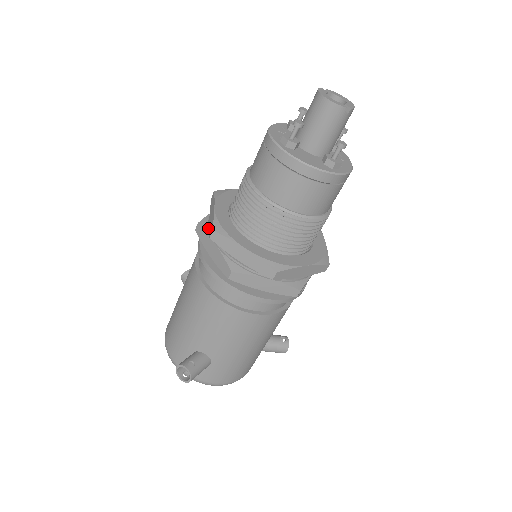
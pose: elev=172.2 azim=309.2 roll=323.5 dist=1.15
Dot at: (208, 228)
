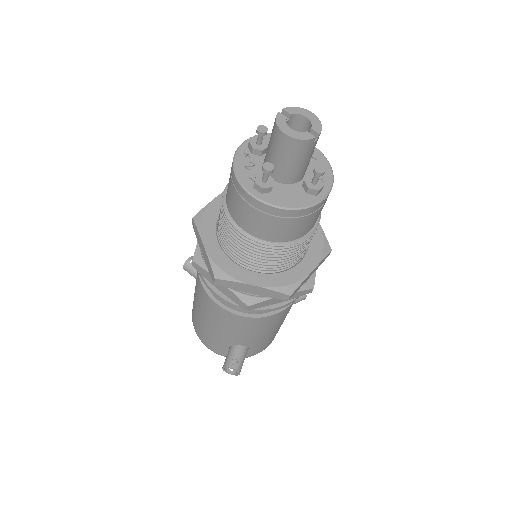
Dot at: (205, 264)
